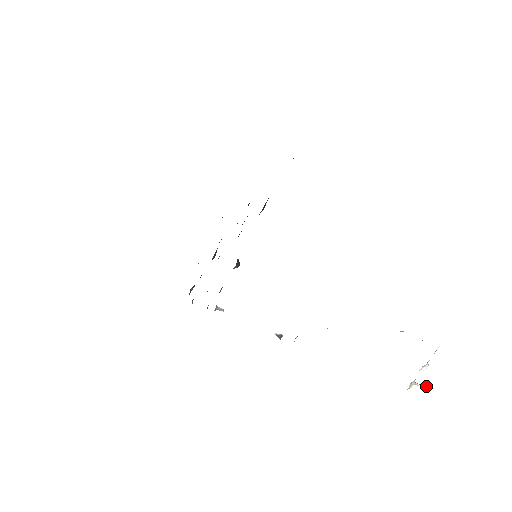
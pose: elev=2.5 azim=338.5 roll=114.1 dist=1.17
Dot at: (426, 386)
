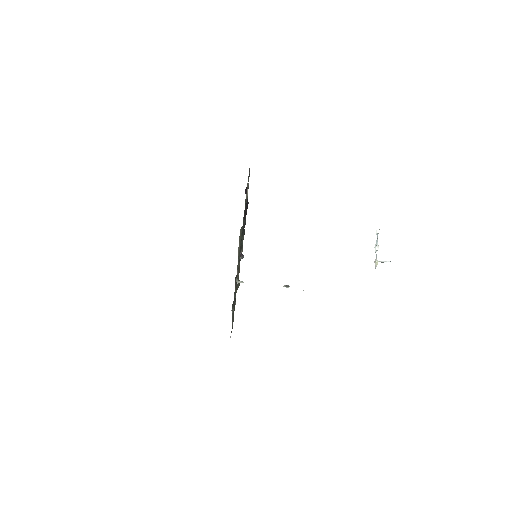
Dot at: (388, 261)
